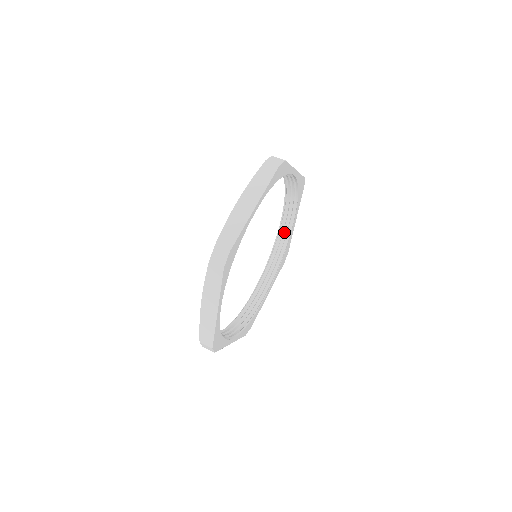
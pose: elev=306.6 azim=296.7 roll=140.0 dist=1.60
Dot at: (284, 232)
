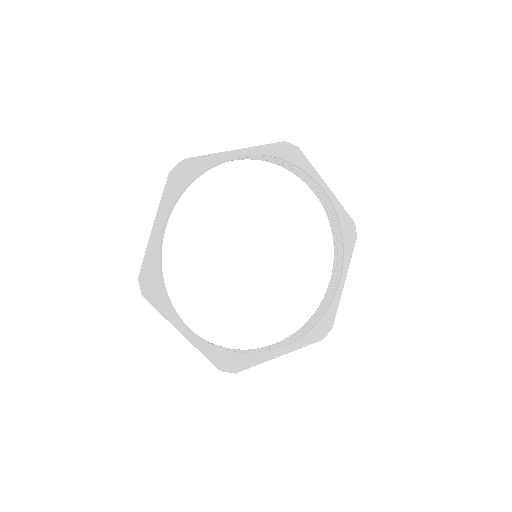
Dot at: (260, 351)
